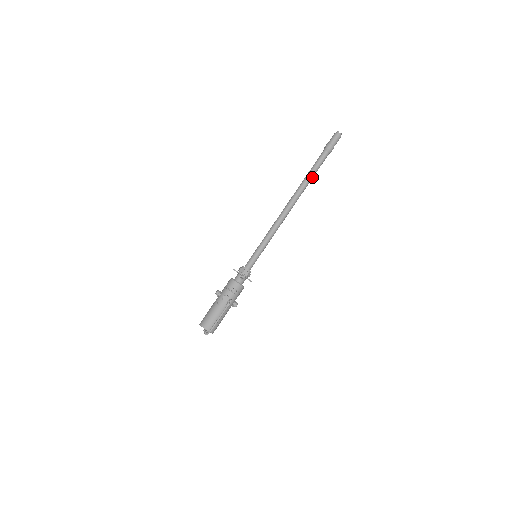
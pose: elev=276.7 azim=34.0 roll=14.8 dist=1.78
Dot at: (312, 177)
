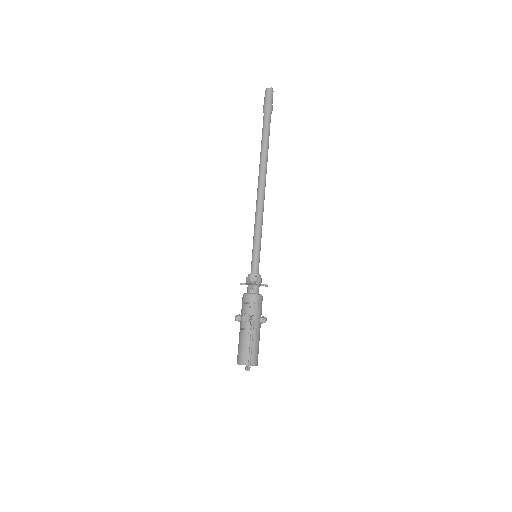
Dot at: (267, 145)
